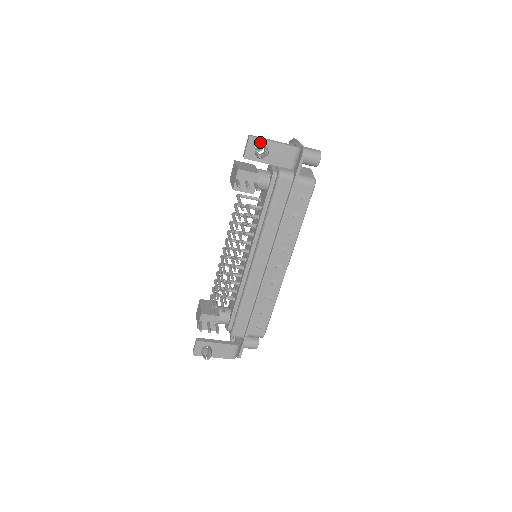
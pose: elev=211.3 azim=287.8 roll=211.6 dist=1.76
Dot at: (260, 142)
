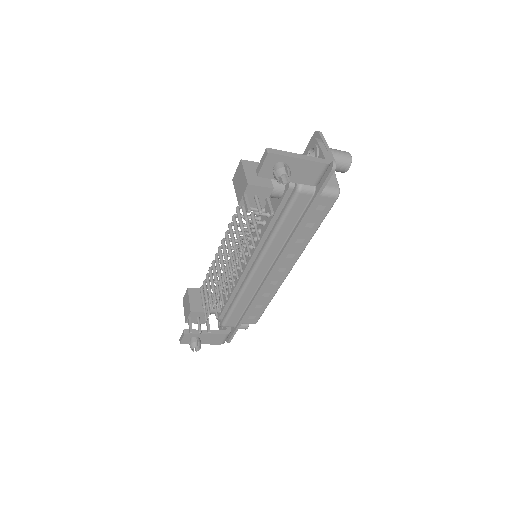
Dot at: (281, 159)
